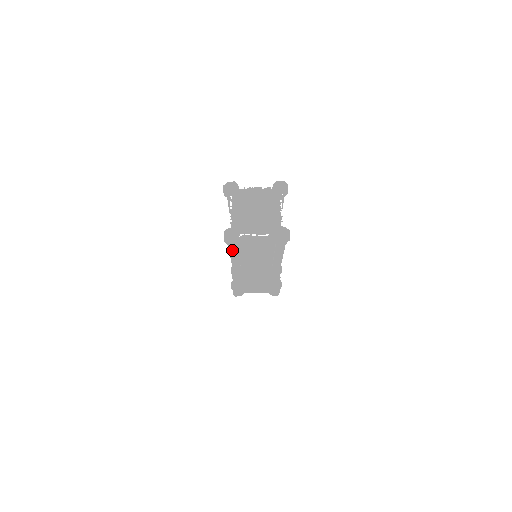
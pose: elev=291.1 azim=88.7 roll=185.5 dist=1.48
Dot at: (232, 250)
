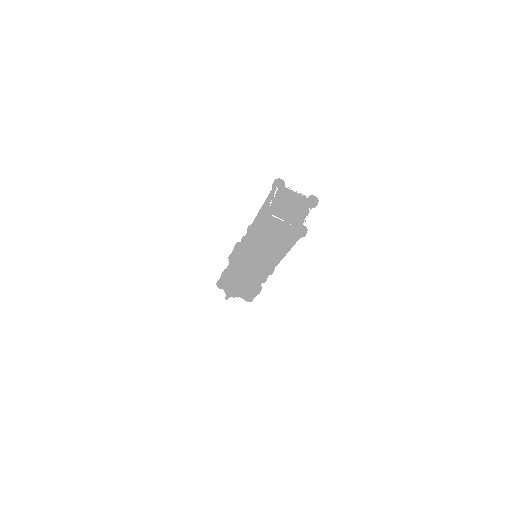
Dot at: (257, 227)
